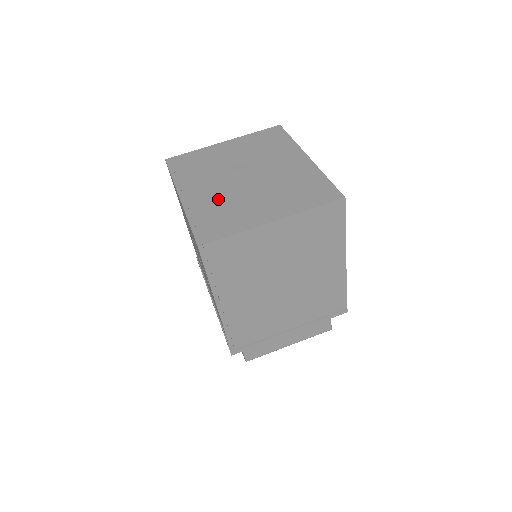
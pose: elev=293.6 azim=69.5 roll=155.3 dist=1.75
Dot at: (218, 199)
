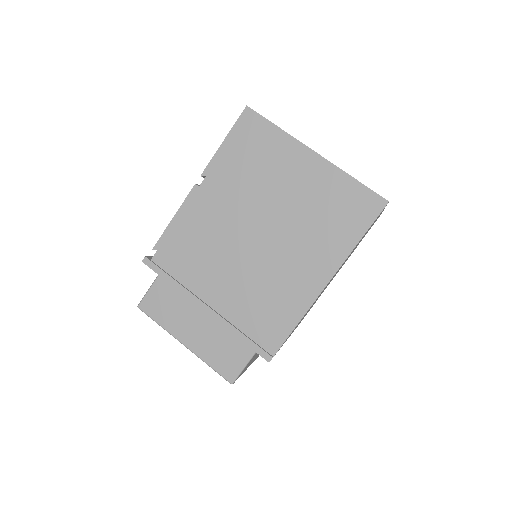
Dot at: occluded
